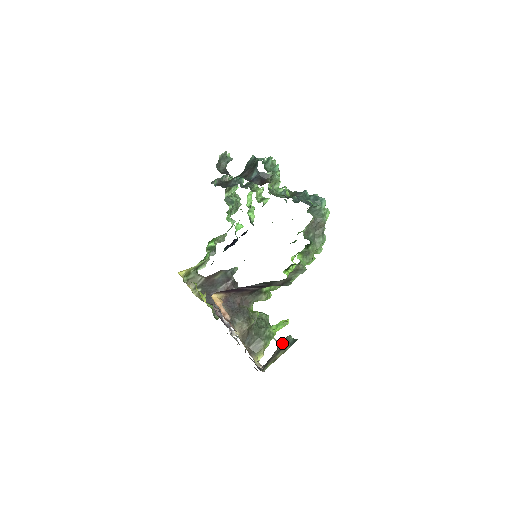
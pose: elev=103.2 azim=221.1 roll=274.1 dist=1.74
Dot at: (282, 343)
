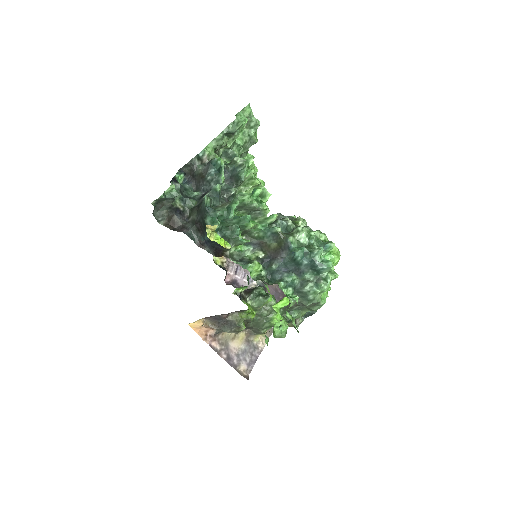
Dot at: occluded
